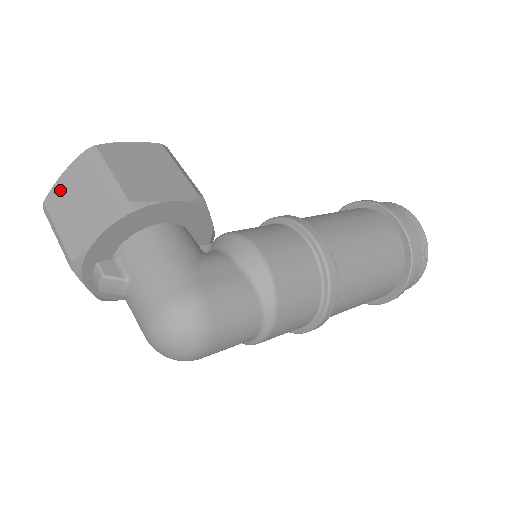
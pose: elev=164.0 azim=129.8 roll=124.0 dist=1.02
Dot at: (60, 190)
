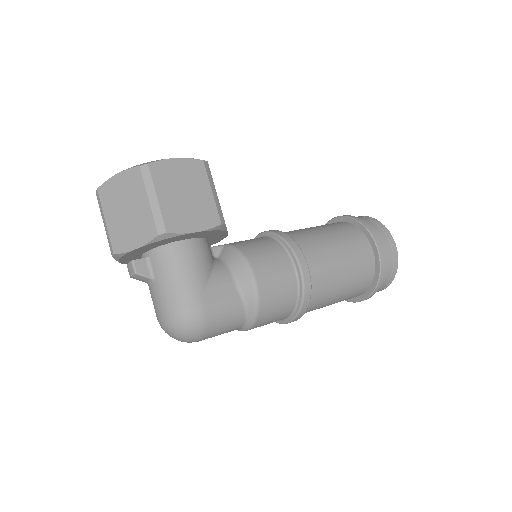
Dot at: (113, 188)
